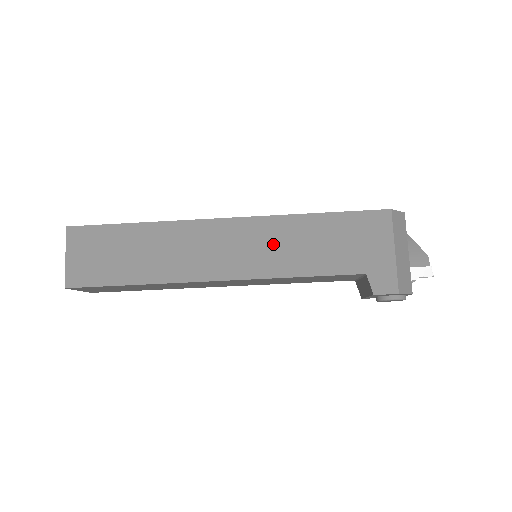
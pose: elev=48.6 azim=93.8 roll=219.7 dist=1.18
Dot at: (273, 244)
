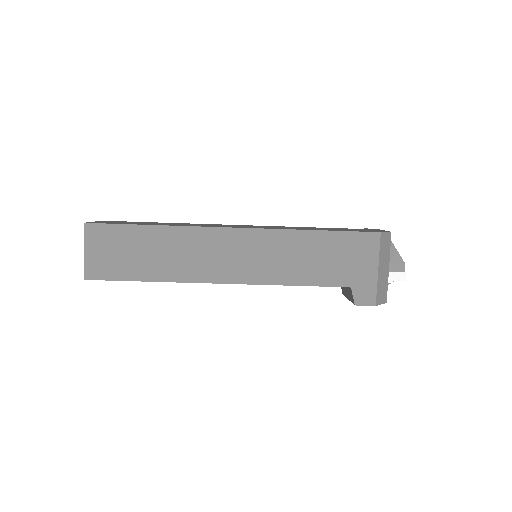
Dot at: (274, 255)
